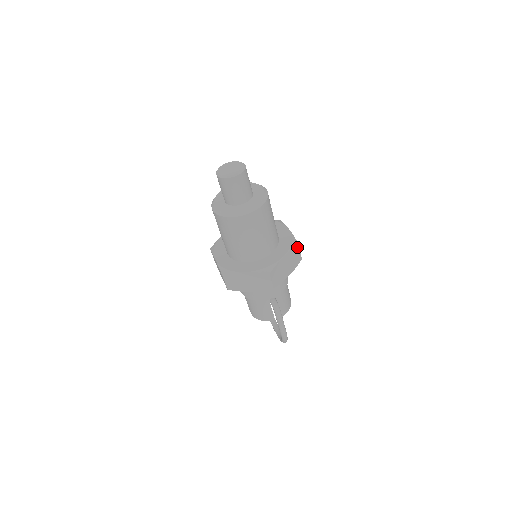
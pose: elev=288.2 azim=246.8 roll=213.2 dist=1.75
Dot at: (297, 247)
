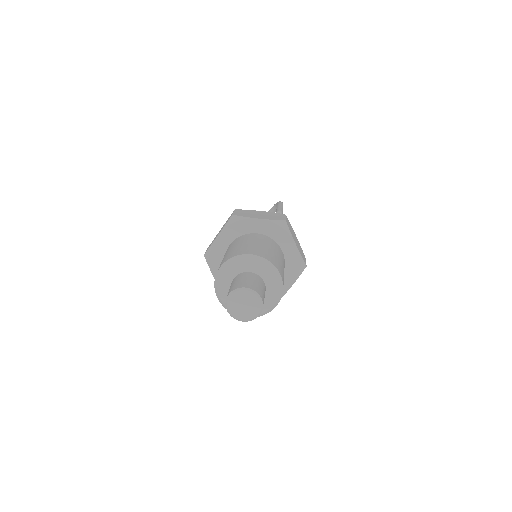
Dot at: occluded
